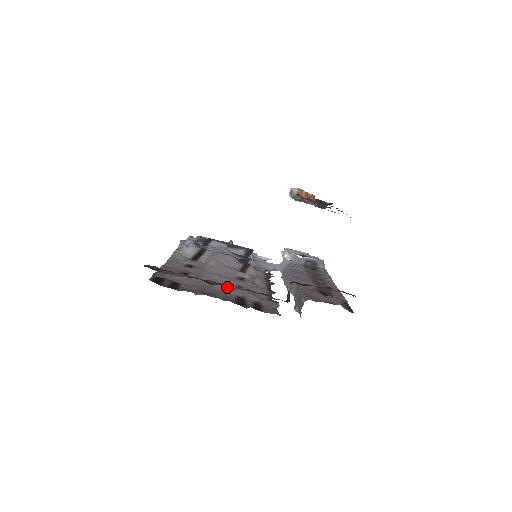
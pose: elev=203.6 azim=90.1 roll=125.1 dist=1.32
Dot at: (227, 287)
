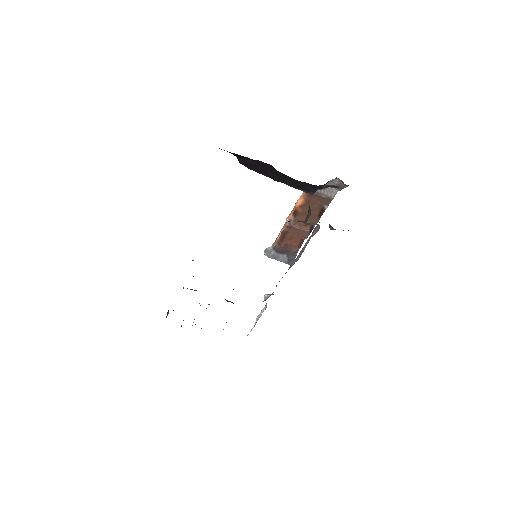
Dot at: occluded
